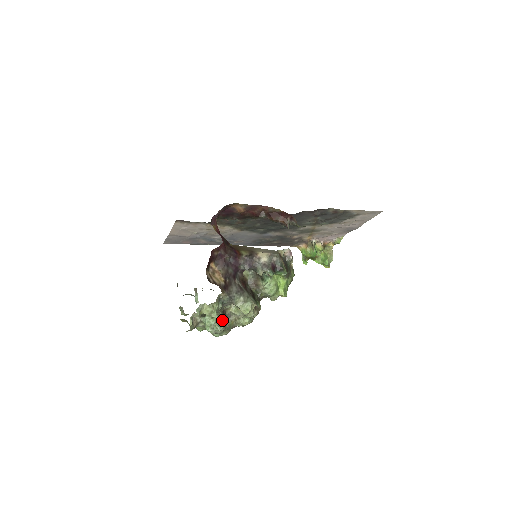
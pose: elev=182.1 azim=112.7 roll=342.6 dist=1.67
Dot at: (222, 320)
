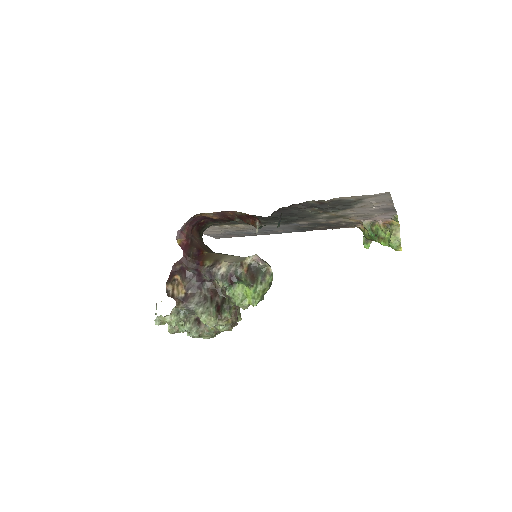
Dot at: (192, 327)
